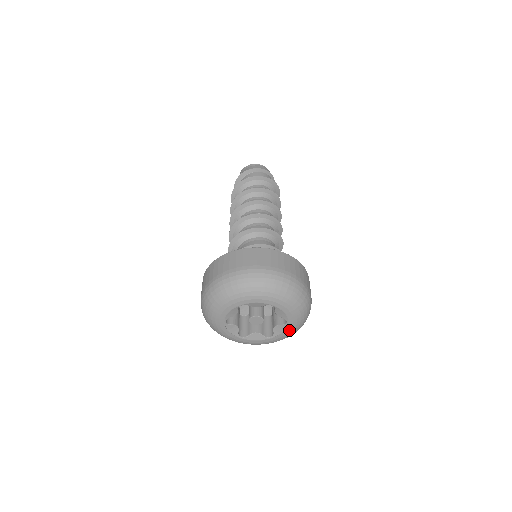
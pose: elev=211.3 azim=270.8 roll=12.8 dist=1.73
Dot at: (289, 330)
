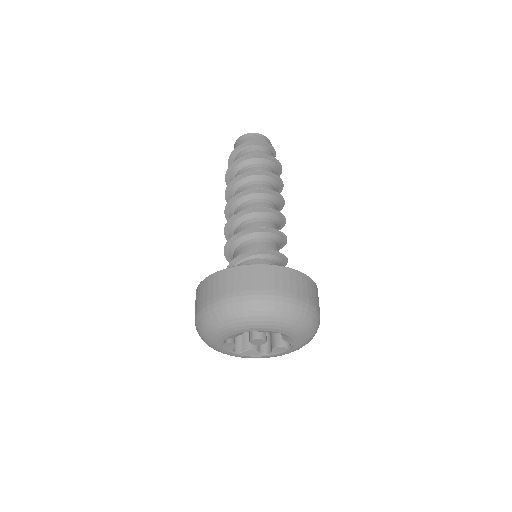
Dot at: (289, 351)
